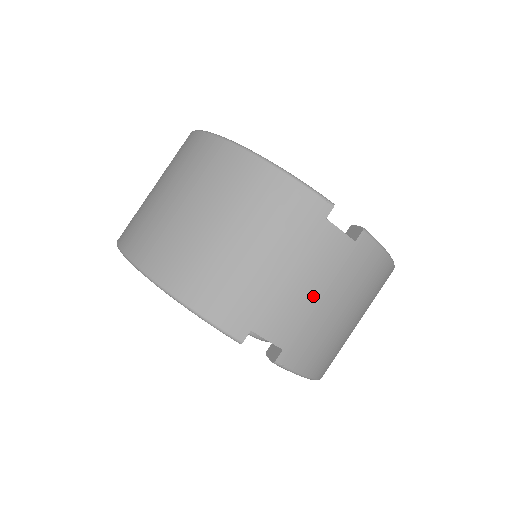
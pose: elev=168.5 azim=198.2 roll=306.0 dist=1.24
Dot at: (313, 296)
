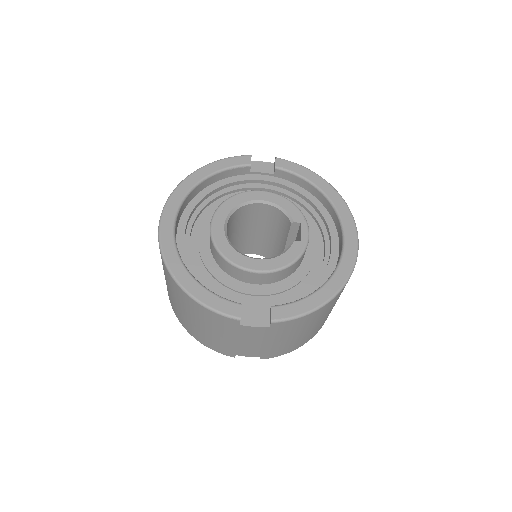
Dot at: (261, 344)
